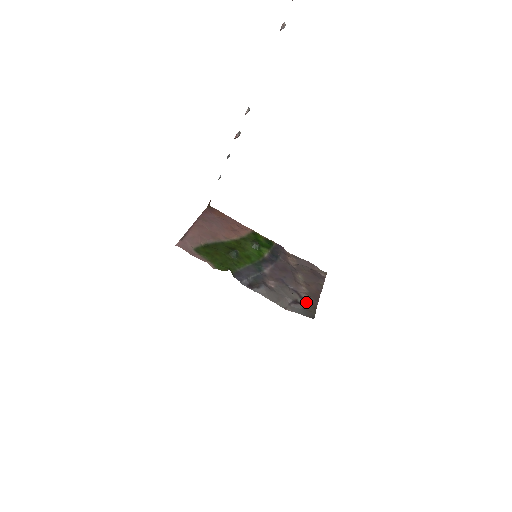
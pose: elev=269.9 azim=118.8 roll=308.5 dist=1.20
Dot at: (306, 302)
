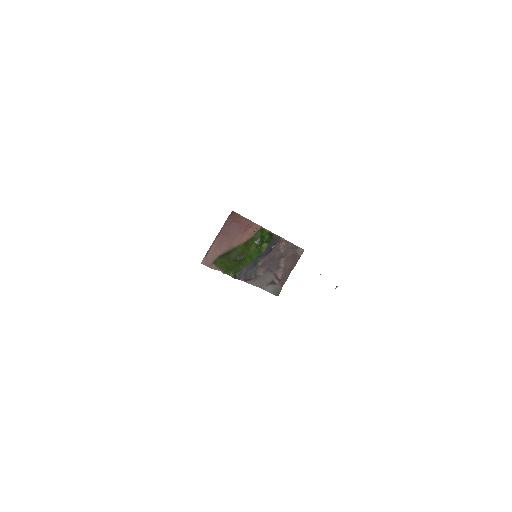
Dot at: (279, 281)
